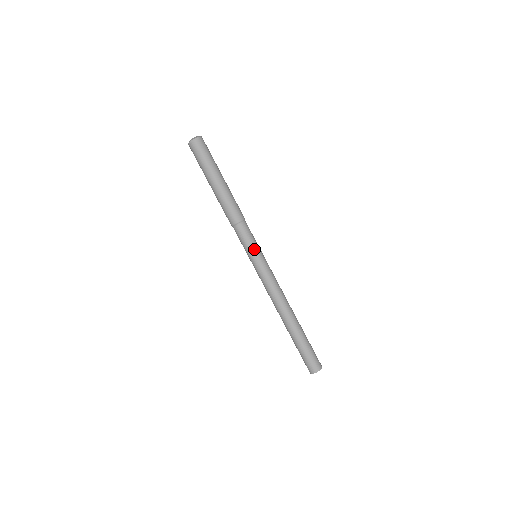
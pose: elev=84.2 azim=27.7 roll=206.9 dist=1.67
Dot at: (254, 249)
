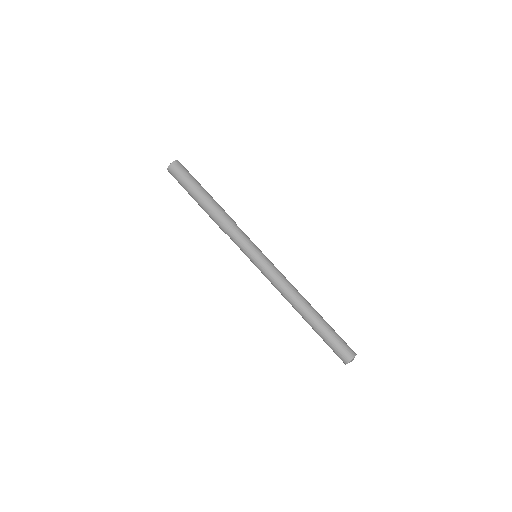
Dot at: (249, 250)
